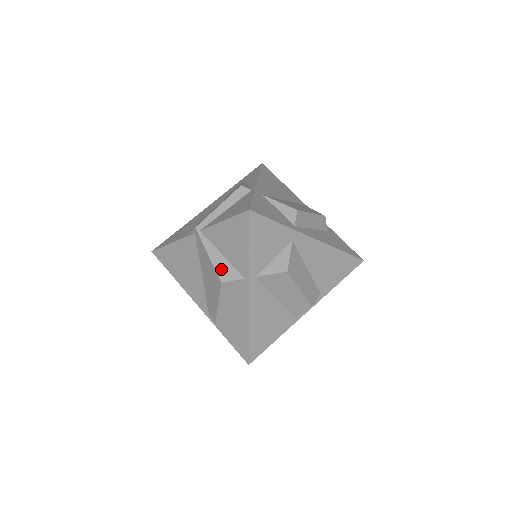
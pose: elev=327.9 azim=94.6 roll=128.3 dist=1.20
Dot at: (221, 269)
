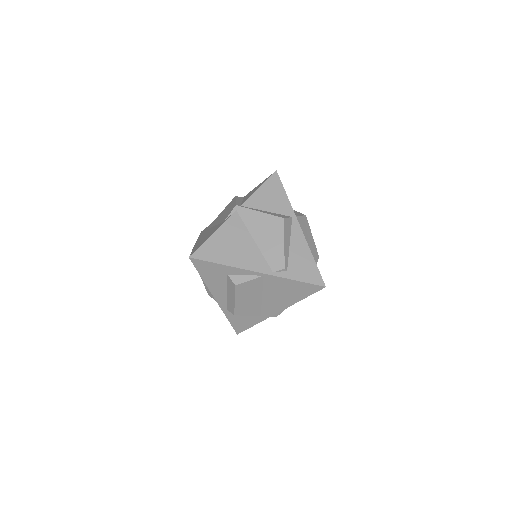
Dot at: (275, 215)
